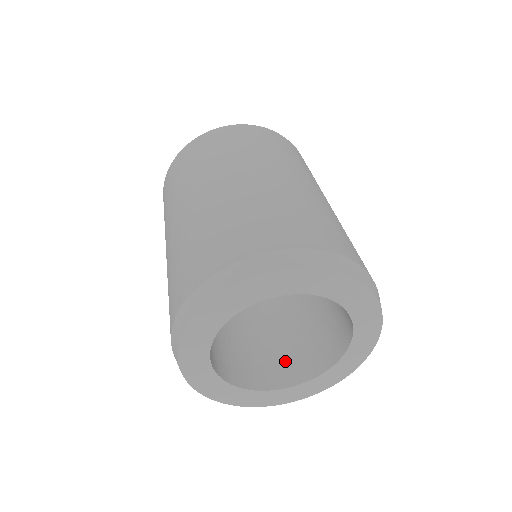
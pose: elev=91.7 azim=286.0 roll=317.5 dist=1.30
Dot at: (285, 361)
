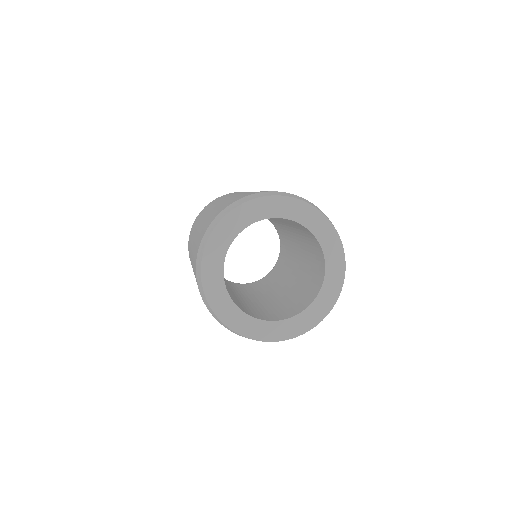
Dot at: (291, 308)
